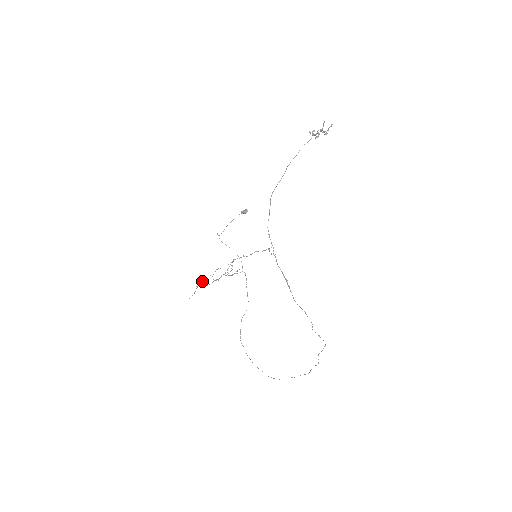
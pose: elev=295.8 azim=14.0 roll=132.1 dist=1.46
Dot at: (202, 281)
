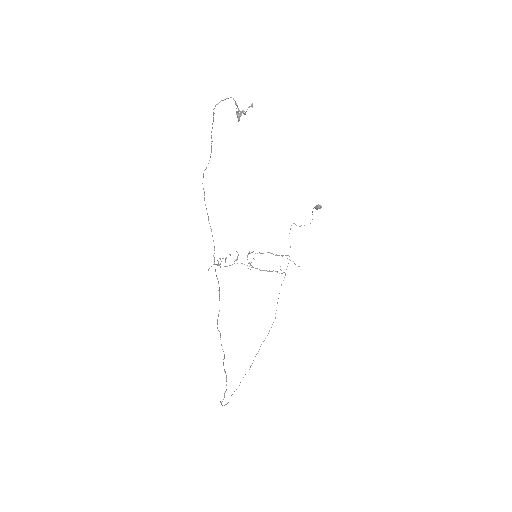
Dot at: (218, 261)
